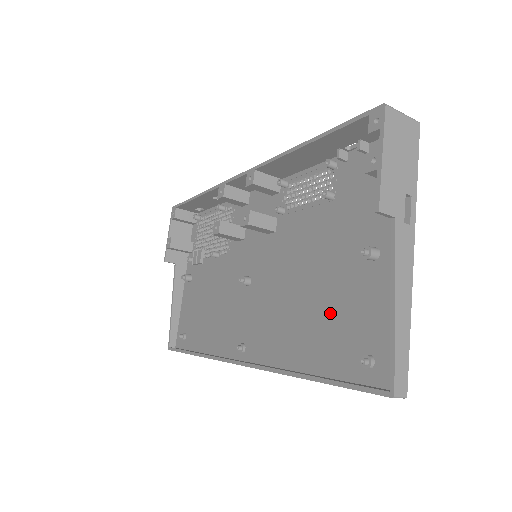
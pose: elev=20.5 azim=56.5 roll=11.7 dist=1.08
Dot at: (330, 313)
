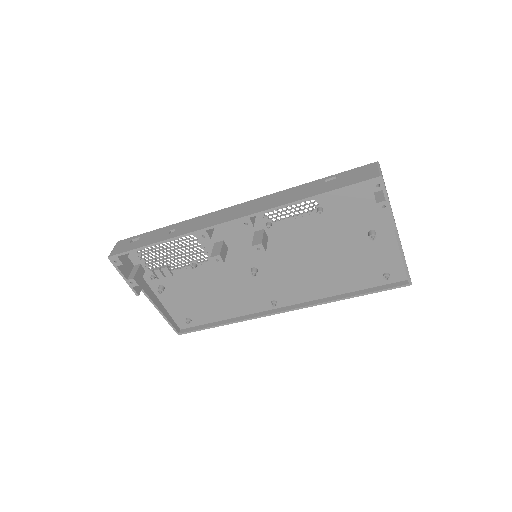
Dot at: (349, 265)
